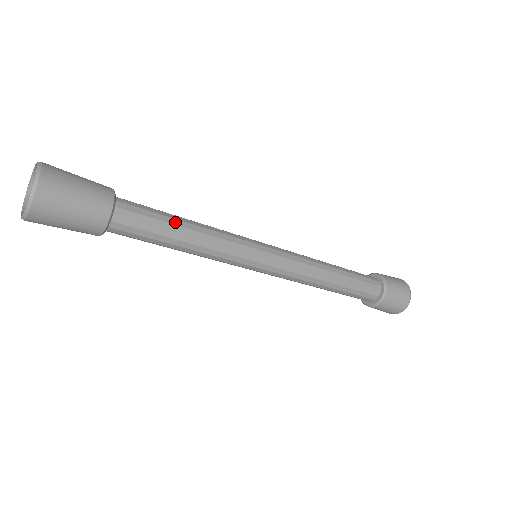
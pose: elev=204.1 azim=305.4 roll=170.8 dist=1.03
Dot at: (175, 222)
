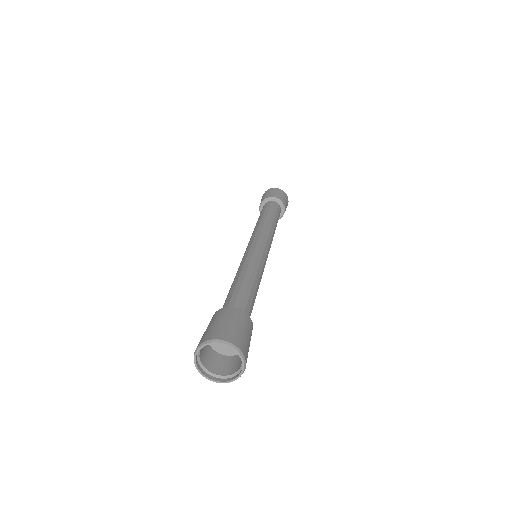
Dot at: (254, 290)
